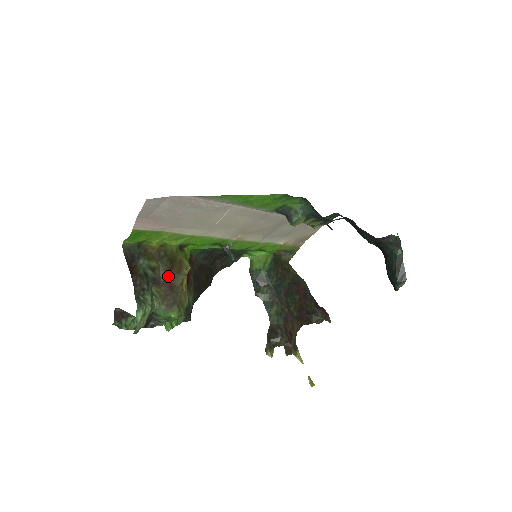
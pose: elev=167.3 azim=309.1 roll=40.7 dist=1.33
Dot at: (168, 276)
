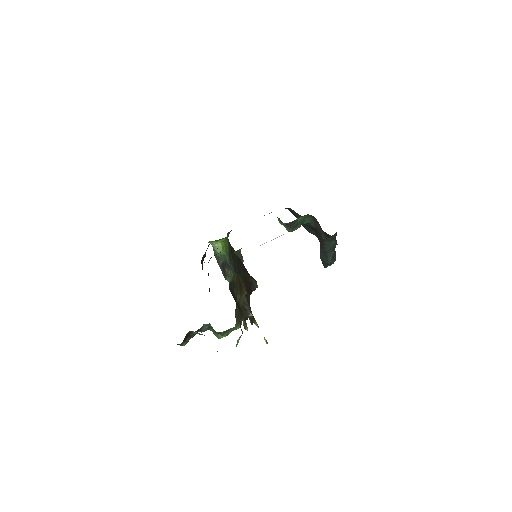
Dot at: (239, 297)
